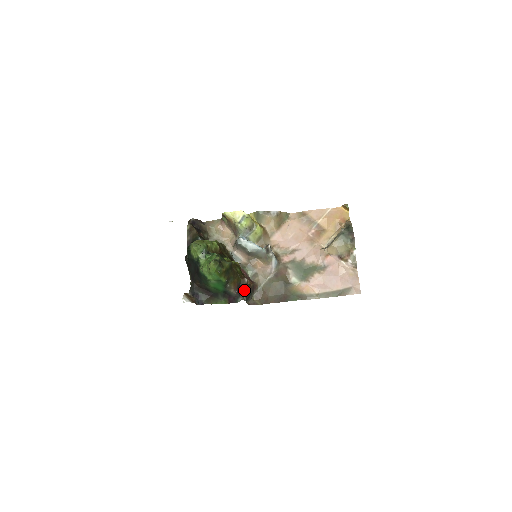
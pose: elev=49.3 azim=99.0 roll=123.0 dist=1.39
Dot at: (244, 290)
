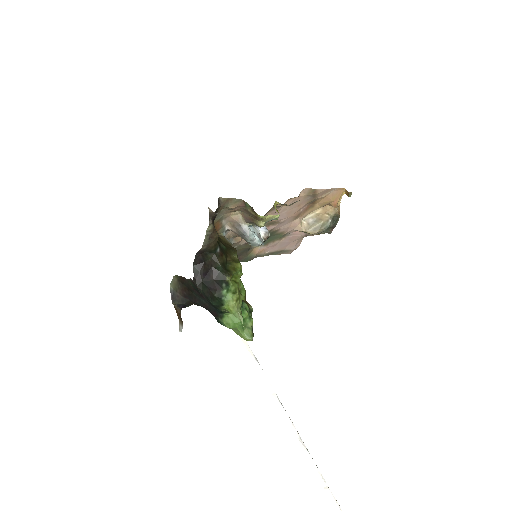
Dot at: occluded
